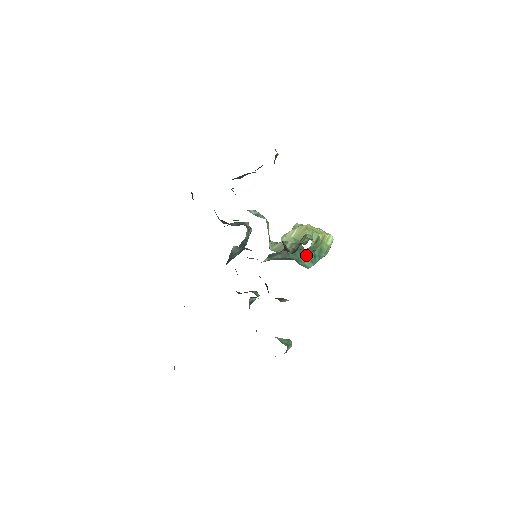
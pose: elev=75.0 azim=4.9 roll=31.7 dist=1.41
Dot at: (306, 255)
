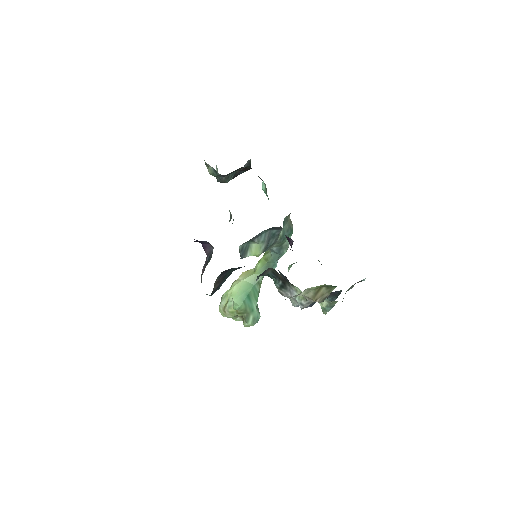
Dot at: (258, 295)
